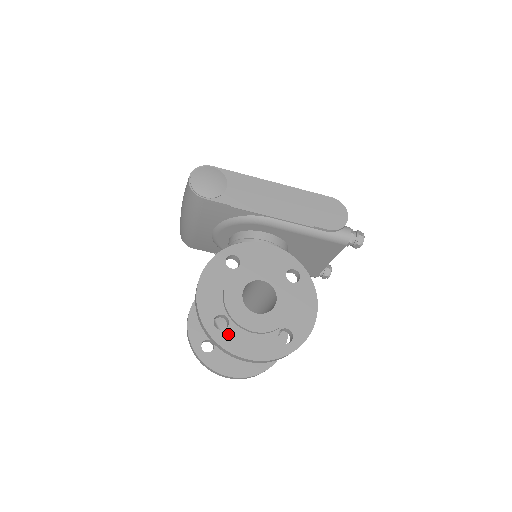
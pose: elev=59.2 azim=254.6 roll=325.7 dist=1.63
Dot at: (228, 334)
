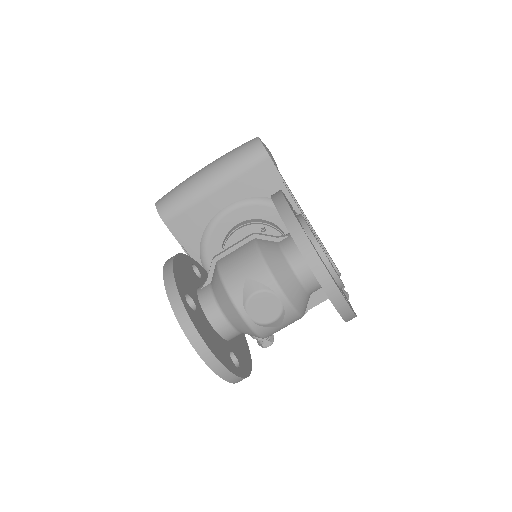
Dot at: occluded
